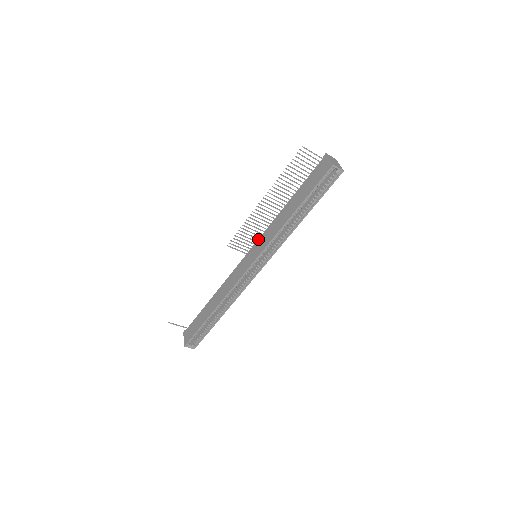
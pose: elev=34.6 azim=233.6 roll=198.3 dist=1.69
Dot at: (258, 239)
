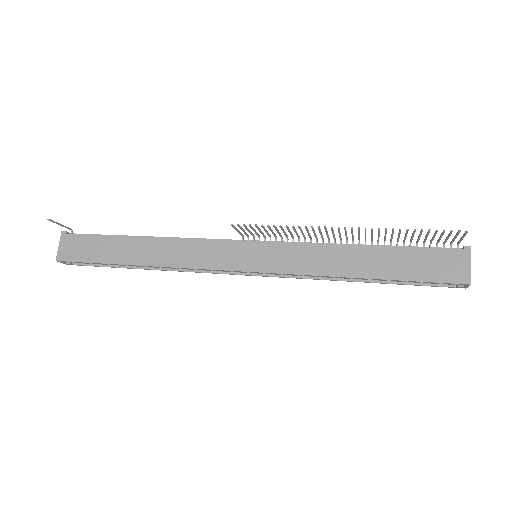
Dot at: (278, 242)
